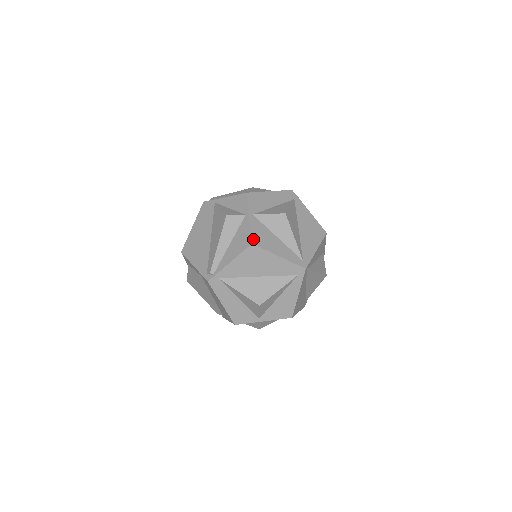
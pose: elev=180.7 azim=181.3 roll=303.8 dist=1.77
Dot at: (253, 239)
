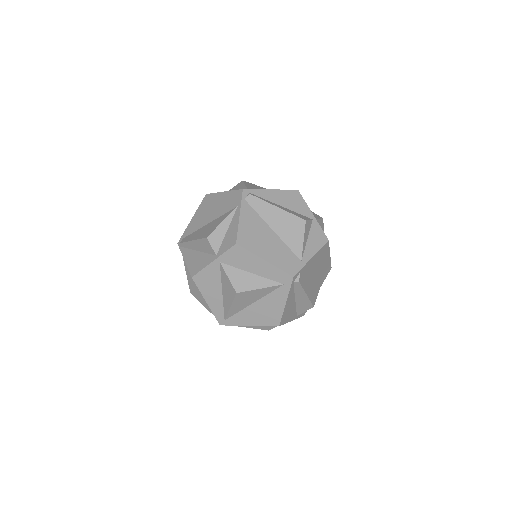
Dot at: (197, 276)
